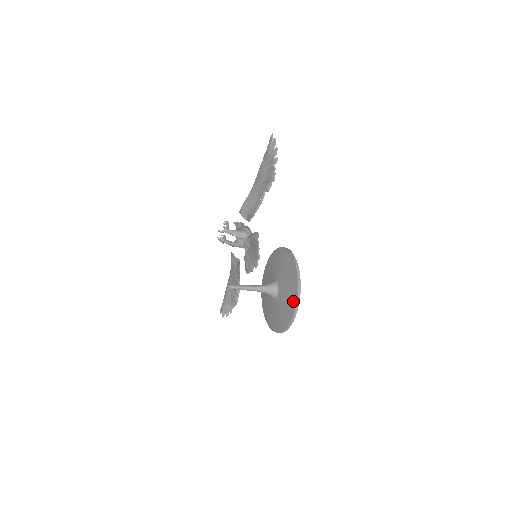
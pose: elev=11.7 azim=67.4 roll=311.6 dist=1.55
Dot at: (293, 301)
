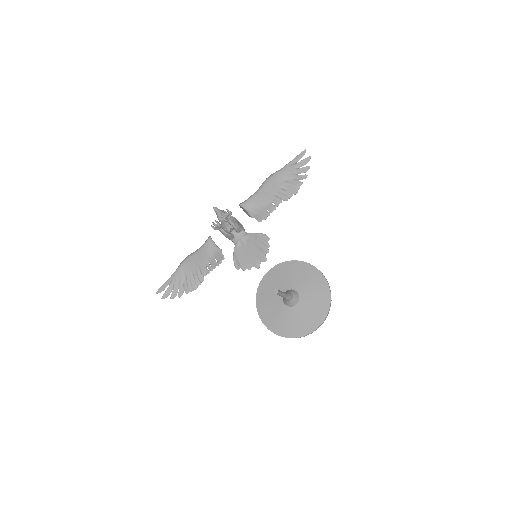
Dot at: (321, 316)
